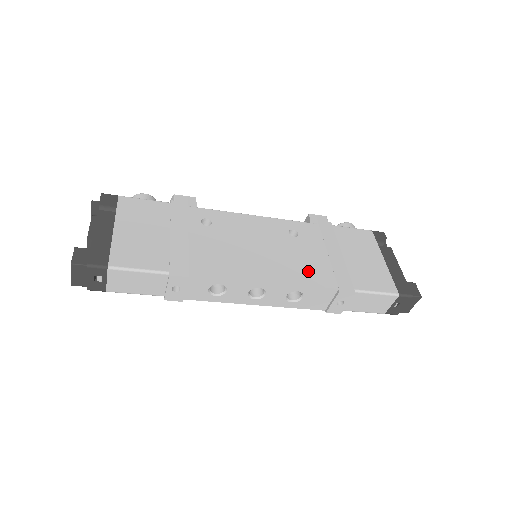
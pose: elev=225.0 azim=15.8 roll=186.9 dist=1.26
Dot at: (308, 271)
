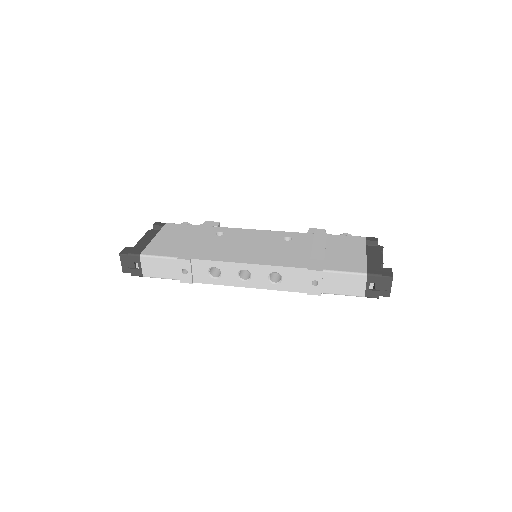
Dot at: (287, 258)
